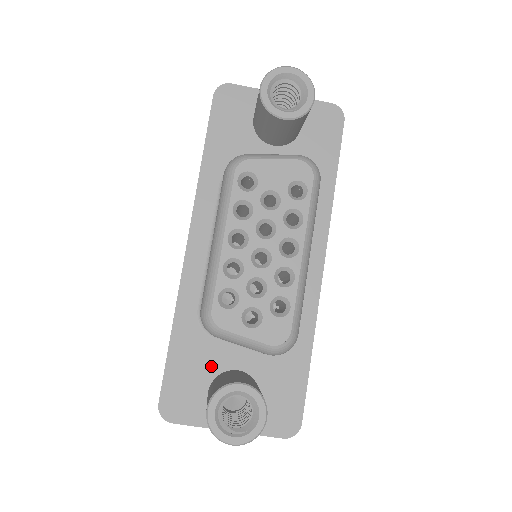
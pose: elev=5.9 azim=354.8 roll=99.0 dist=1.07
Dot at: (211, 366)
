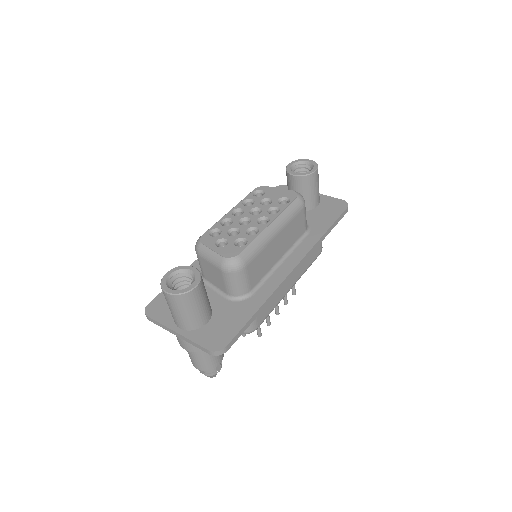
Dot at: occluded
